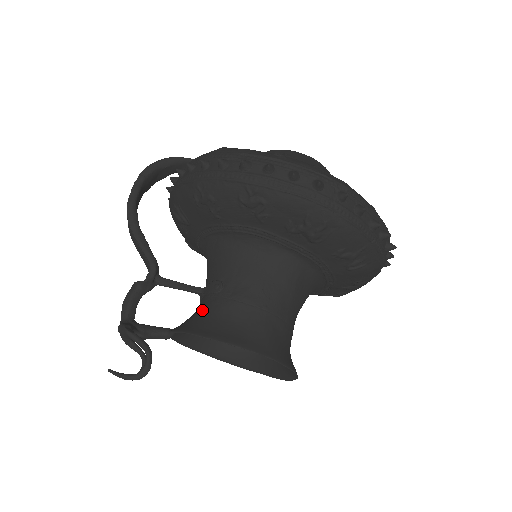
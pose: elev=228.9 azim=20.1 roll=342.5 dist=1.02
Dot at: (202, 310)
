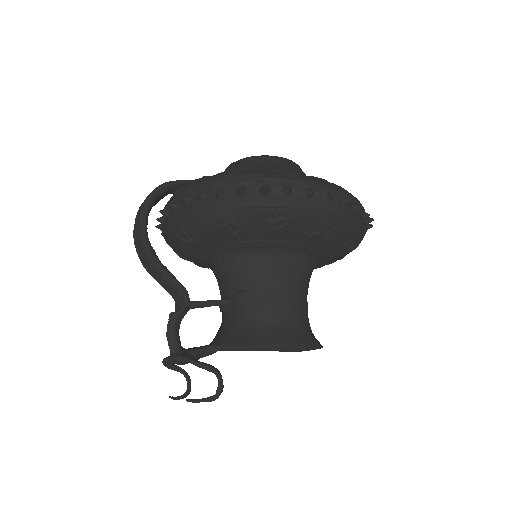
Dot at: (238, 320)
